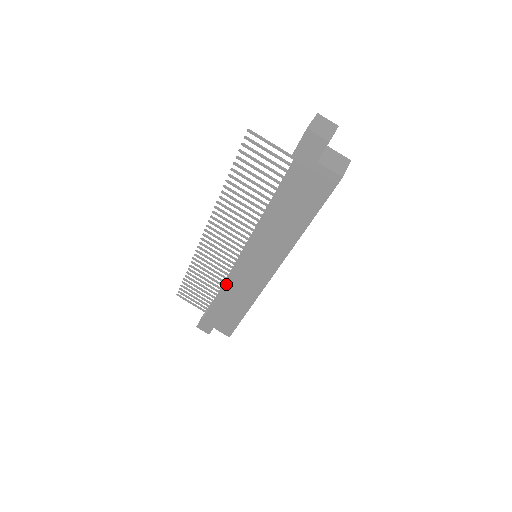
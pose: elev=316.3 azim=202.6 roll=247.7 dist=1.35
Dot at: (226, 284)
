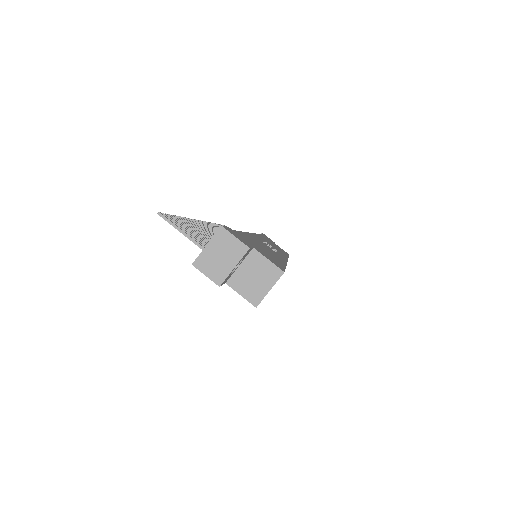
Dot at: occluded
